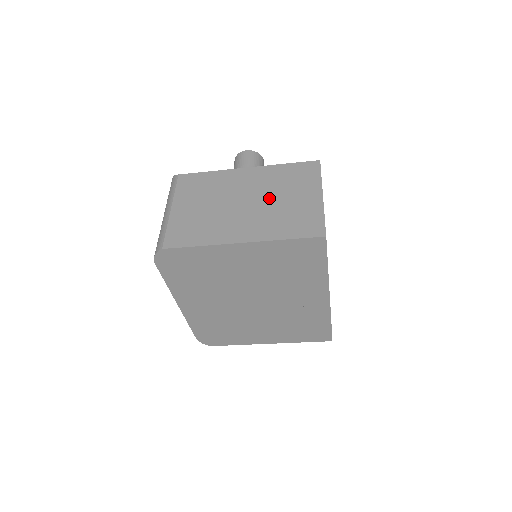
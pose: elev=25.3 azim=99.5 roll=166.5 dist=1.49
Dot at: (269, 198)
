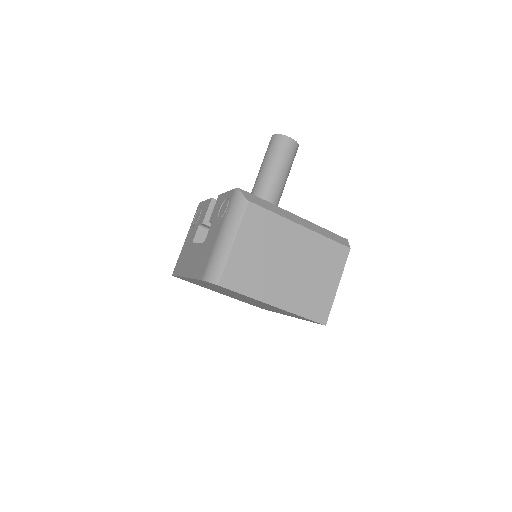
Dot at: (306, 271)
